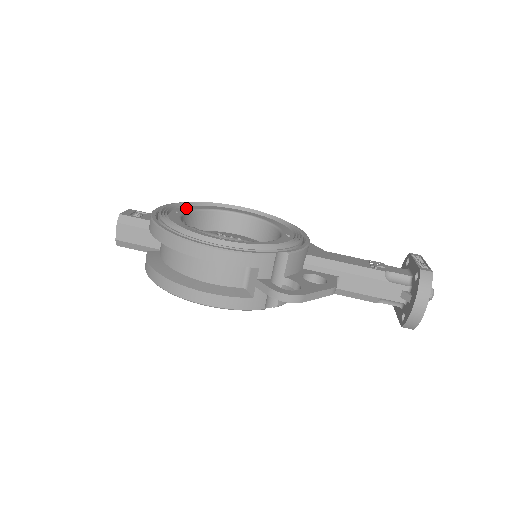
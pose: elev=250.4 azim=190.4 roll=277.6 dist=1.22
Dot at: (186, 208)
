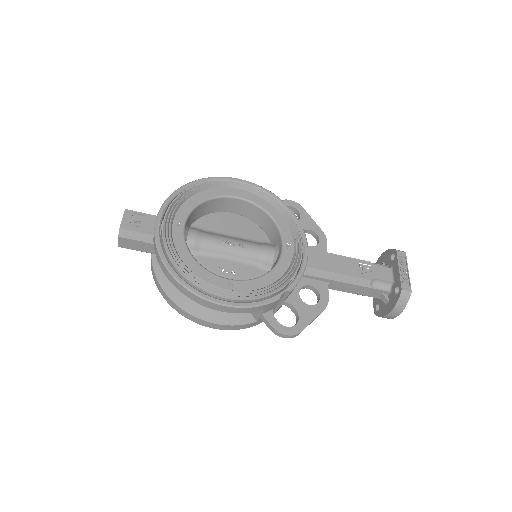
Dot at: (185, 208)
